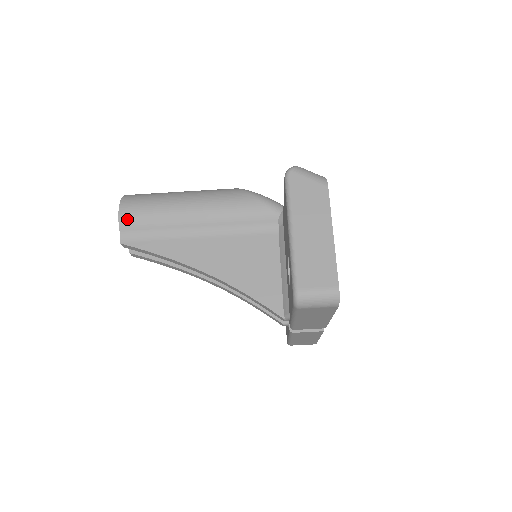
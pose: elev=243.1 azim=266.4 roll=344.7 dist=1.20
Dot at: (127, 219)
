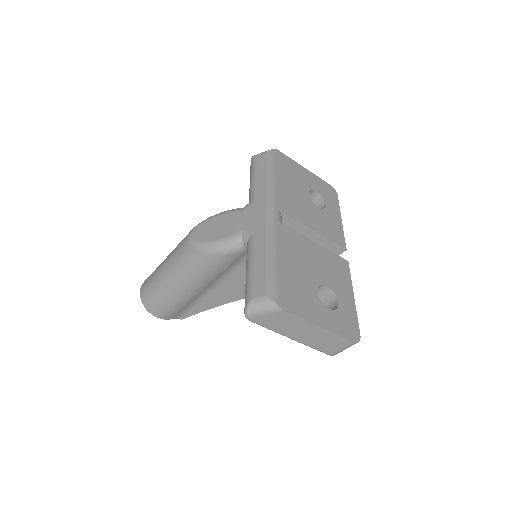
Dot at: (168, 316)
